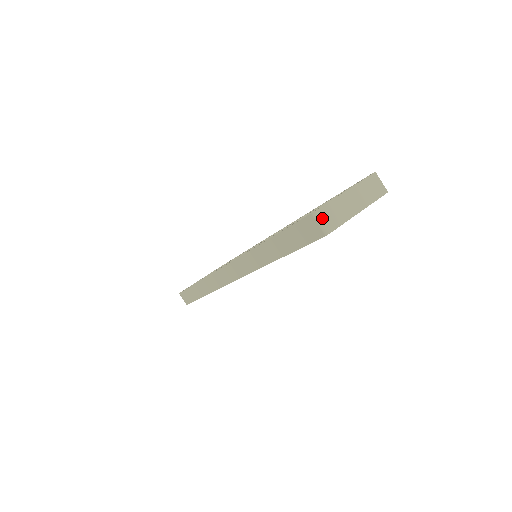
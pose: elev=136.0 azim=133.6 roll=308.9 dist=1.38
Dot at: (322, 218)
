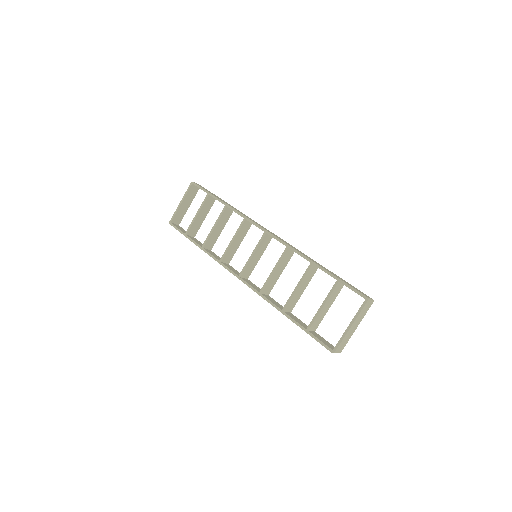
Dot at: (338, 351)
